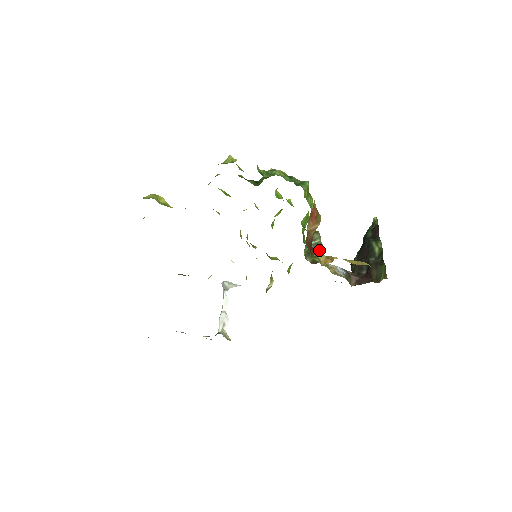
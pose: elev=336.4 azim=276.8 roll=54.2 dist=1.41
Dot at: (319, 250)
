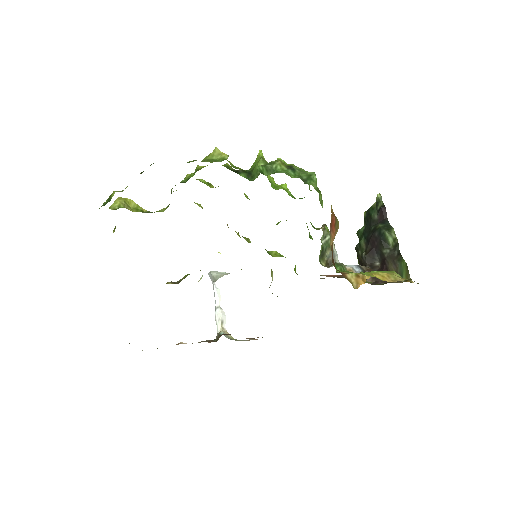
Dot at: occluded
